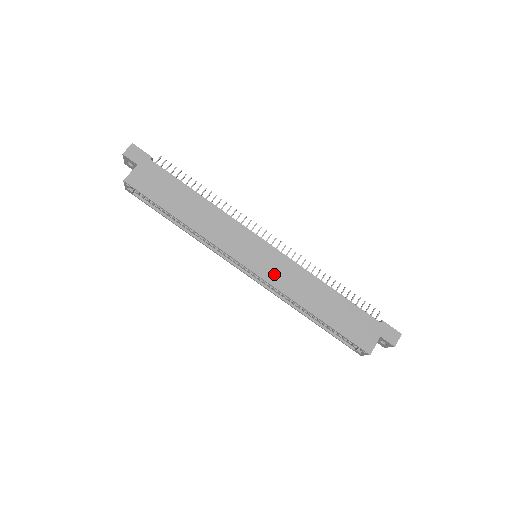
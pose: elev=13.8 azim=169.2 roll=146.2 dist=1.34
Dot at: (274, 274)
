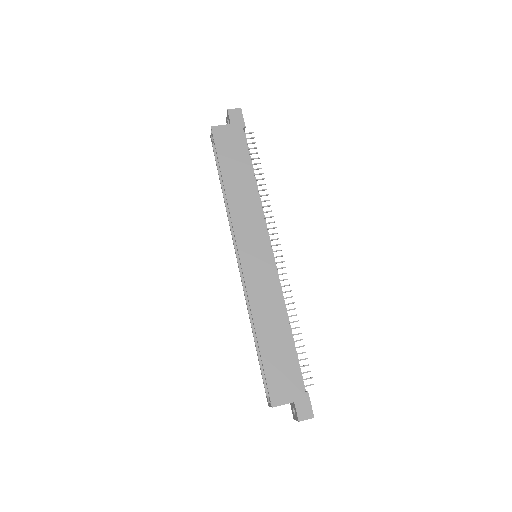
Dot at: (255, 278)
